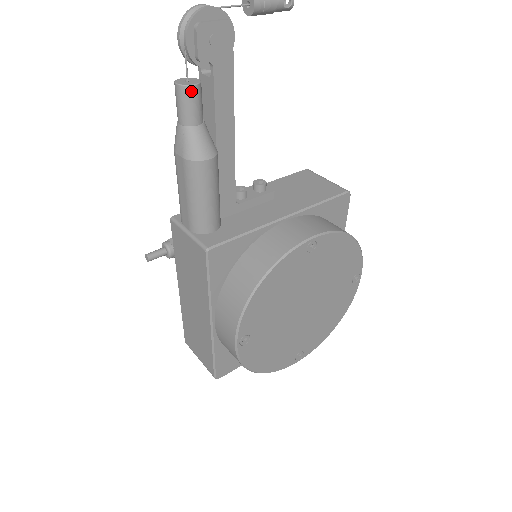
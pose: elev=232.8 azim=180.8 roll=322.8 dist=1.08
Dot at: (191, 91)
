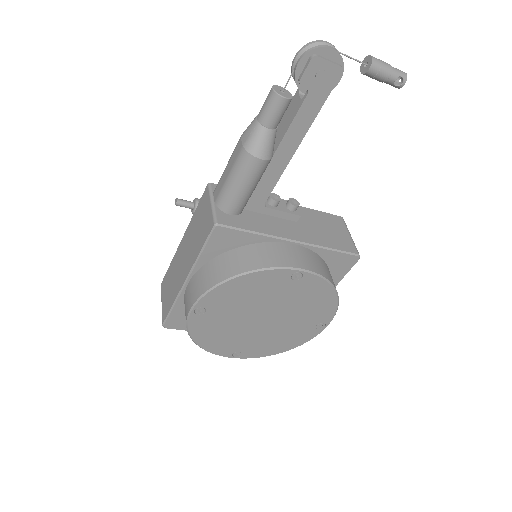
Dot at: (280, 101)
